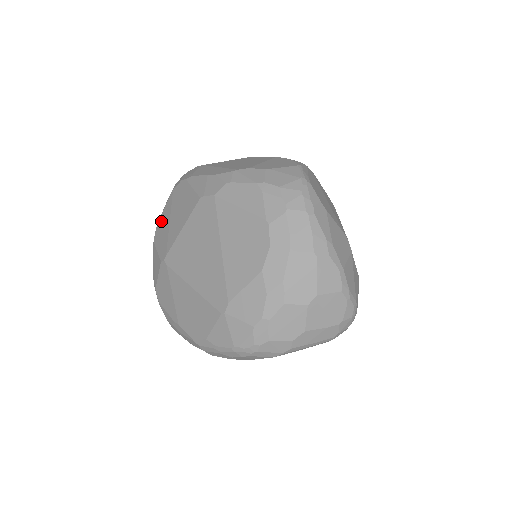
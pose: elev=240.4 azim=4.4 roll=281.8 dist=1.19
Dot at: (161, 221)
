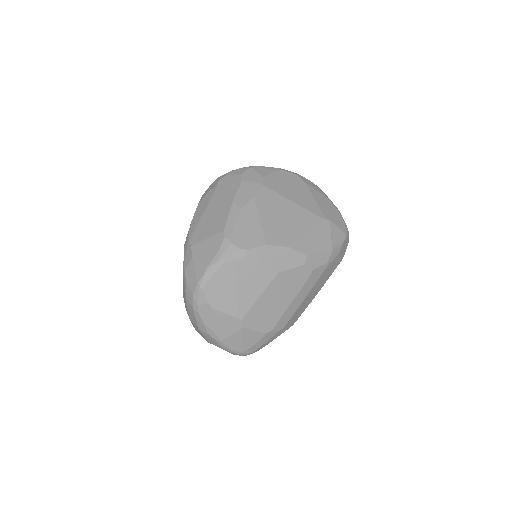
Dot at: occluded
